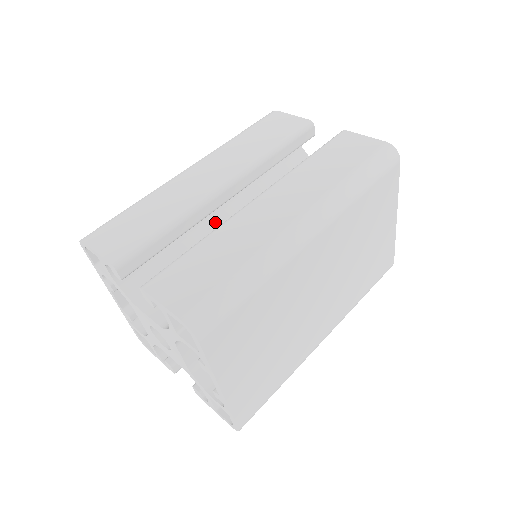
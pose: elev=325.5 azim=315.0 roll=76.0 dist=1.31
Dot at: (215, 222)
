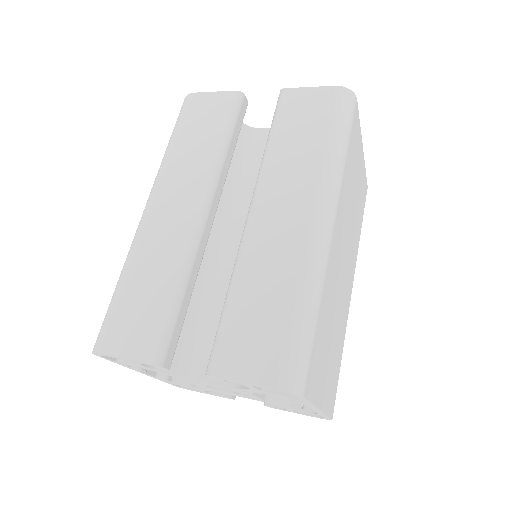
Dot at: occluded
